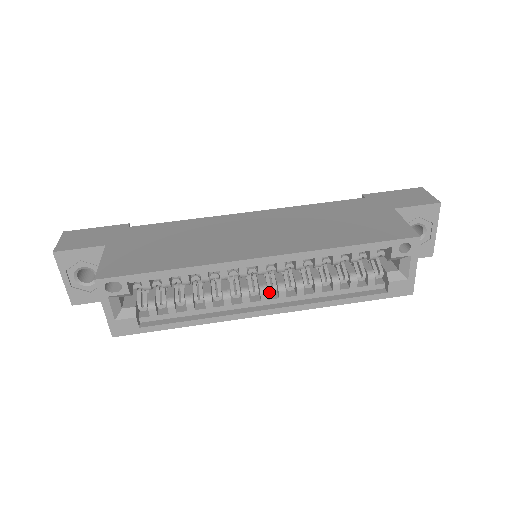
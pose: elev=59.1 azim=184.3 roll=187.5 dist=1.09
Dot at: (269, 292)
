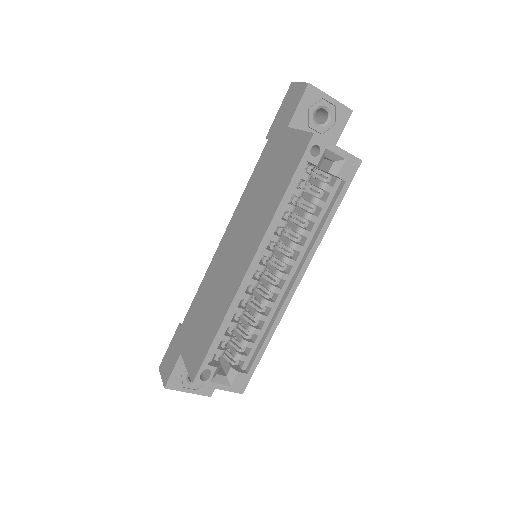
Dot at: occluded
